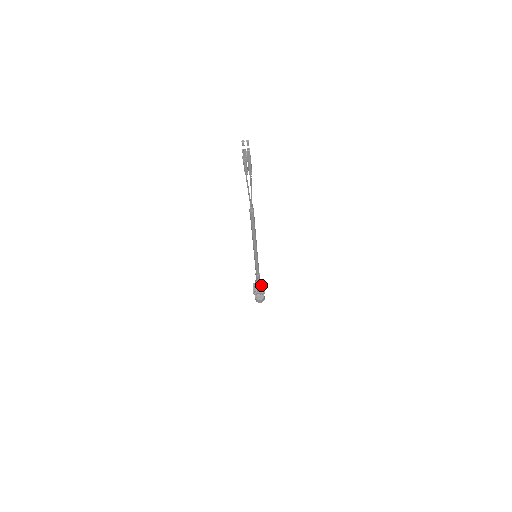
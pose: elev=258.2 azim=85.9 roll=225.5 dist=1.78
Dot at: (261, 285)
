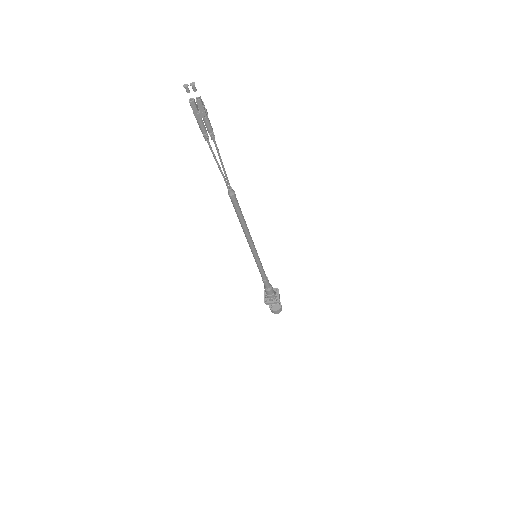
Dot at: (273, 292)
